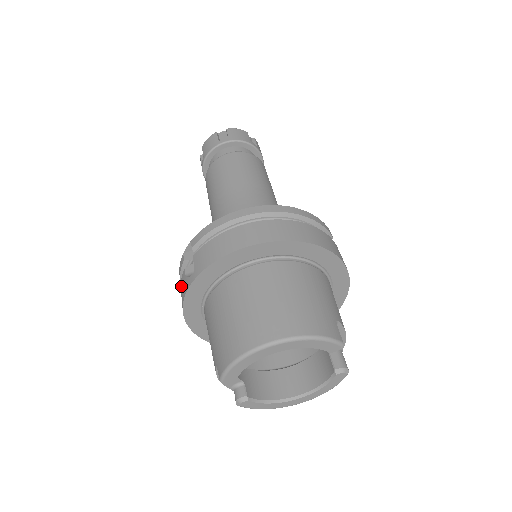
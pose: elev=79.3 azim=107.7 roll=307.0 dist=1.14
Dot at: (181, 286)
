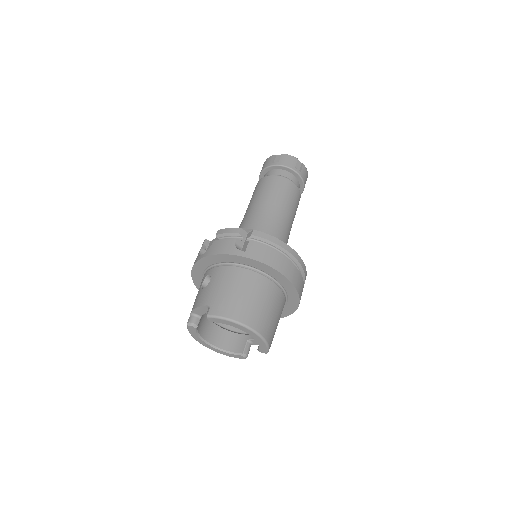
Dot at: (224, 242)
